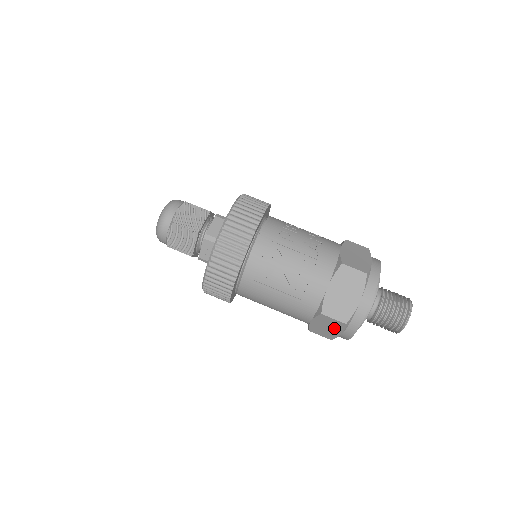
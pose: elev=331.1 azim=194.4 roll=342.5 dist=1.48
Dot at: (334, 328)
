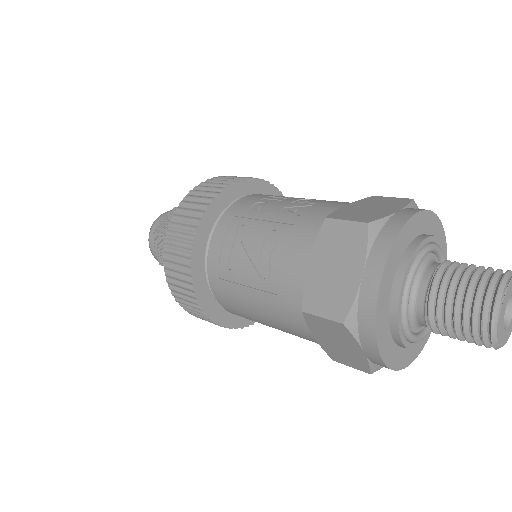
Dot at: (344, 341)
